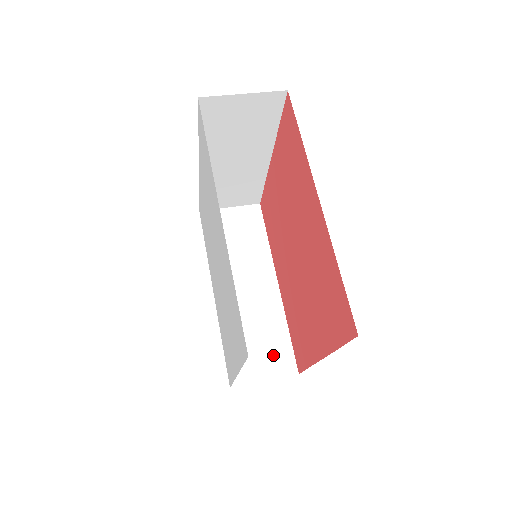
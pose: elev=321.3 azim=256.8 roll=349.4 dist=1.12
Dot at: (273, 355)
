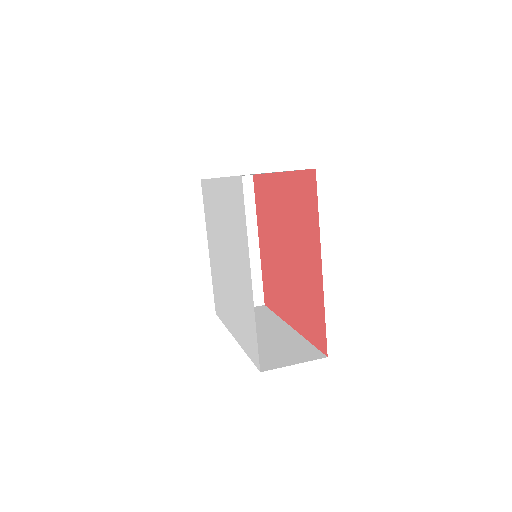
Dot at: (298, 353)
